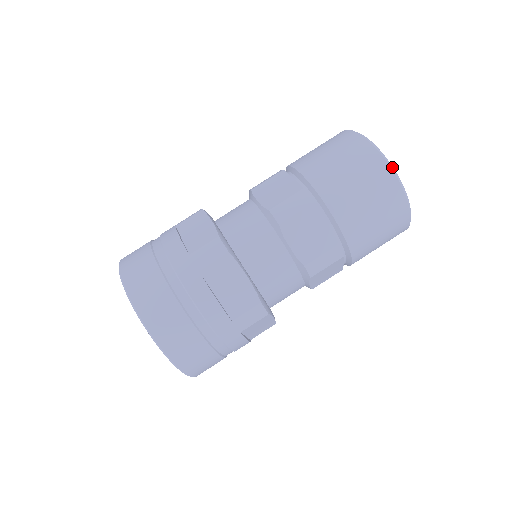
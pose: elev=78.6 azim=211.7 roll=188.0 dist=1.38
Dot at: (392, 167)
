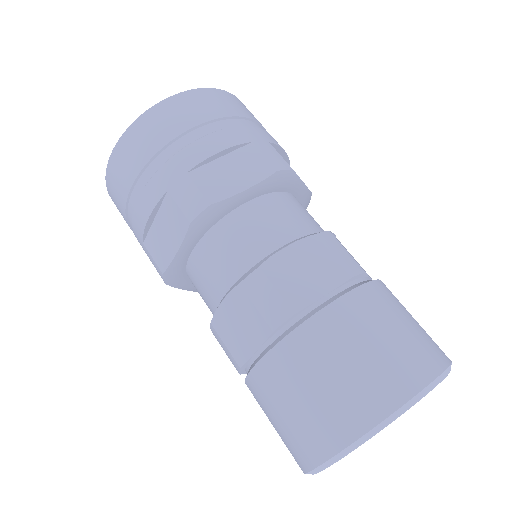
Dot at: (343, 455)
